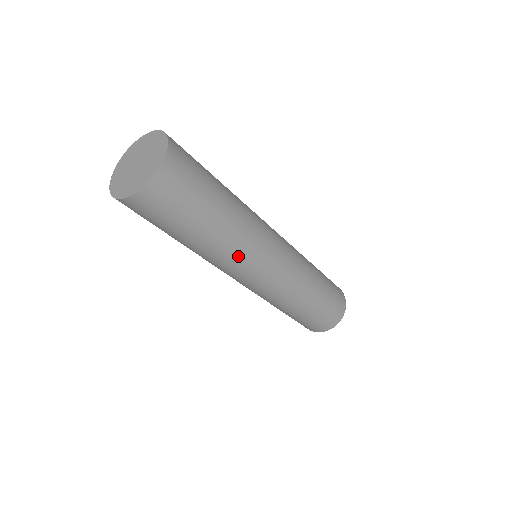
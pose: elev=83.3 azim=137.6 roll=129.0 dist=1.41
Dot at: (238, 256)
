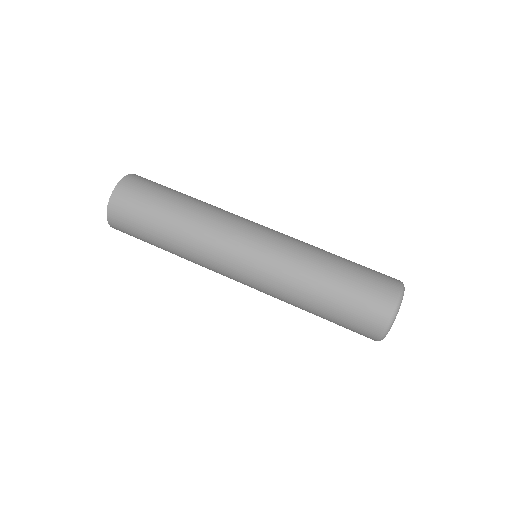
Dot at: (210, 233)
